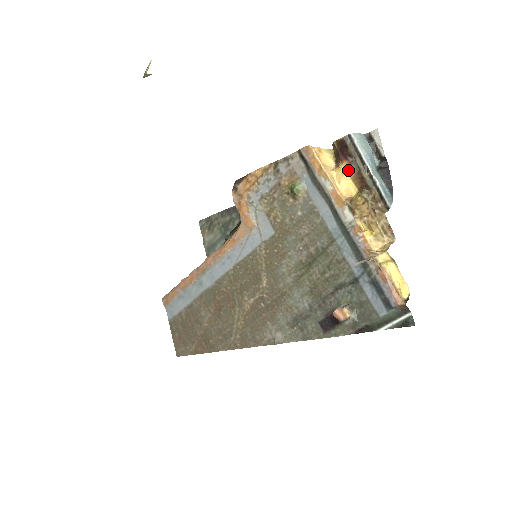
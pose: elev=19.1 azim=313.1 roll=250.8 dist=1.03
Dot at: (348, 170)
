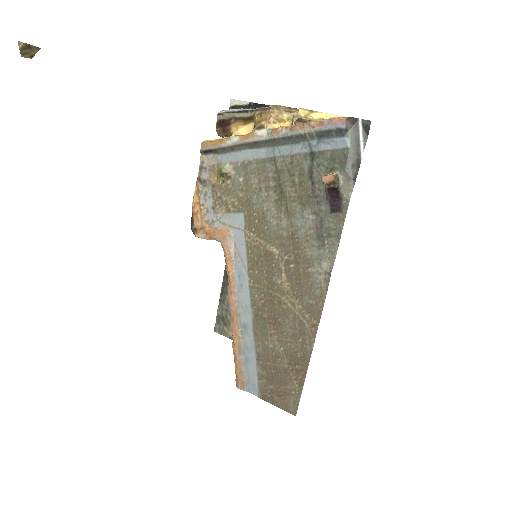
Dot at: (237, 125)
